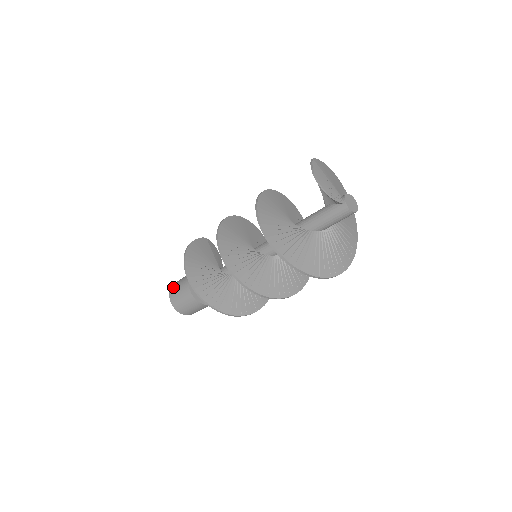
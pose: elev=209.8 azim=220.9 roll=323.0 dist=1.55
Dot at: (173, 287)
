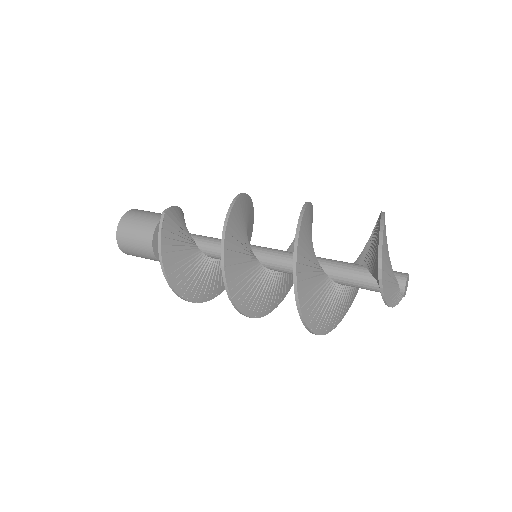
Dot at: (123, 244)
